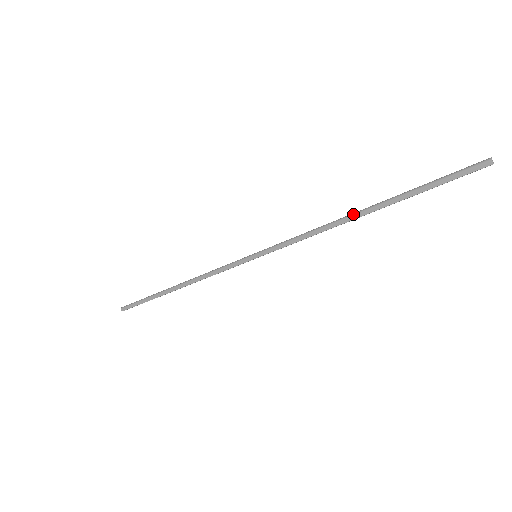
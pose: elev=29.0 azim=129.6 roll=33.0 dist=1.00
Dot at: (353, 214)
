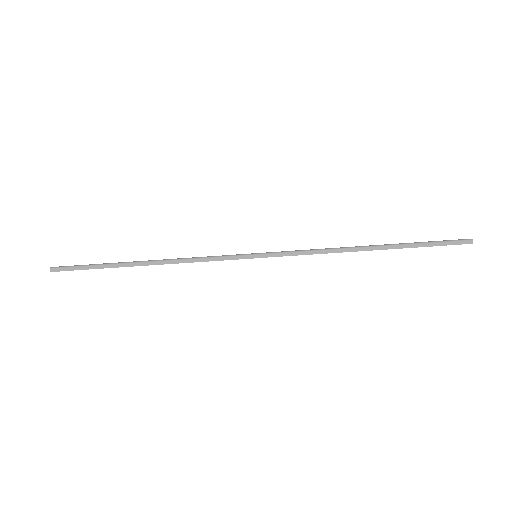
Dot at: (362, 247)
